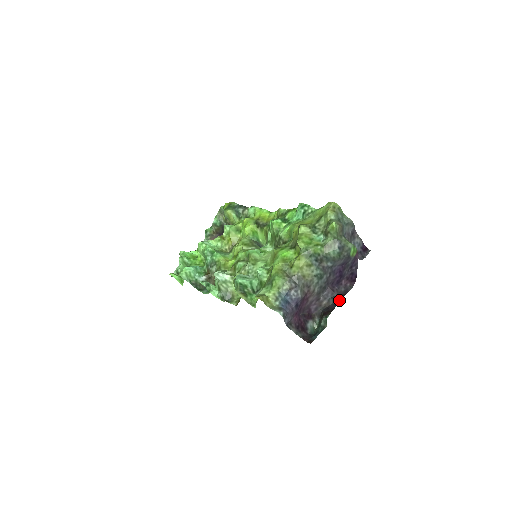
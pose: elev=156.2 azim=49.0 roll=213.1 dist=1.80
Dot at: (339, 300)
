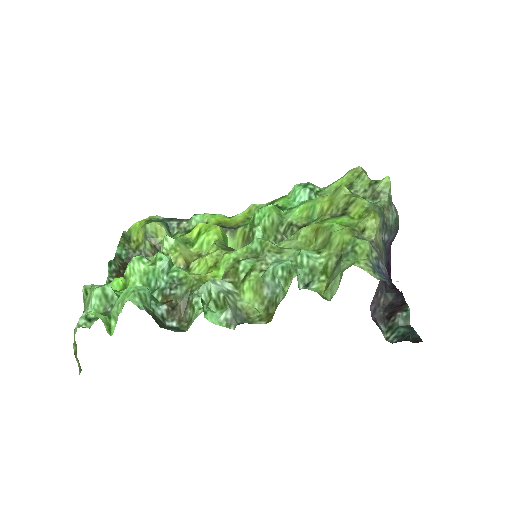
Dot at: (399, 292)
